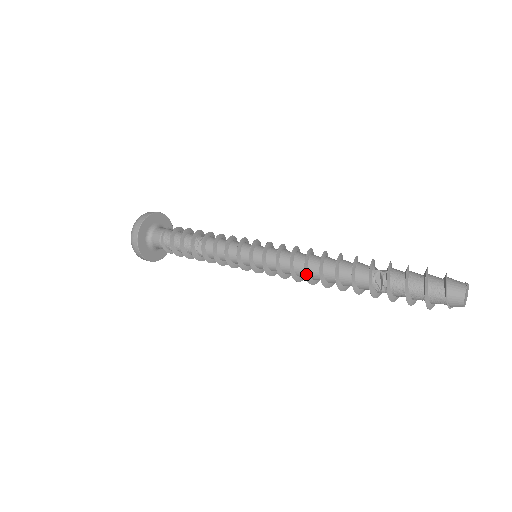
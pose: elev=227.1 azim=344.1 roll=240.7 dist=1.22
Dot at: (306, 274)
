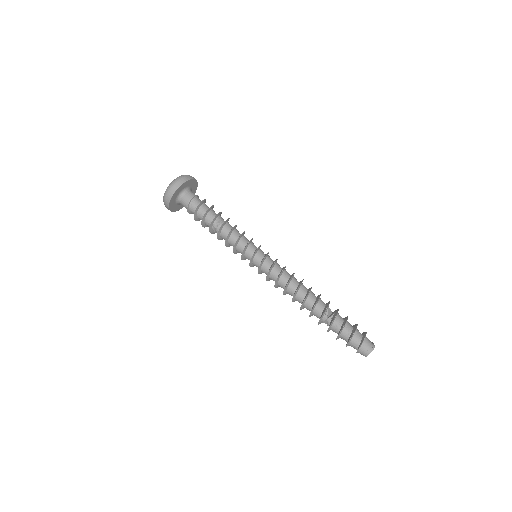
Dot at: (285, 294)
